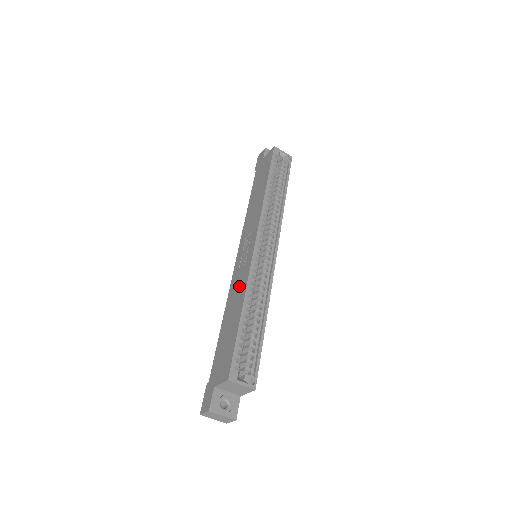
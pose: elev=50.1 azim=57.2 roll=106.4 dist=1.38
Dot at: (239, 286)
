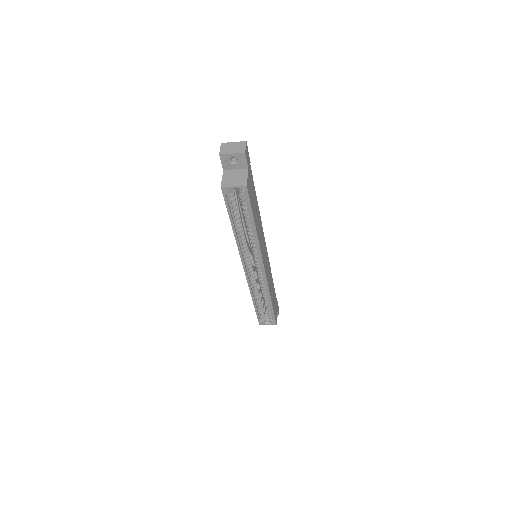
Dot at: occluded
